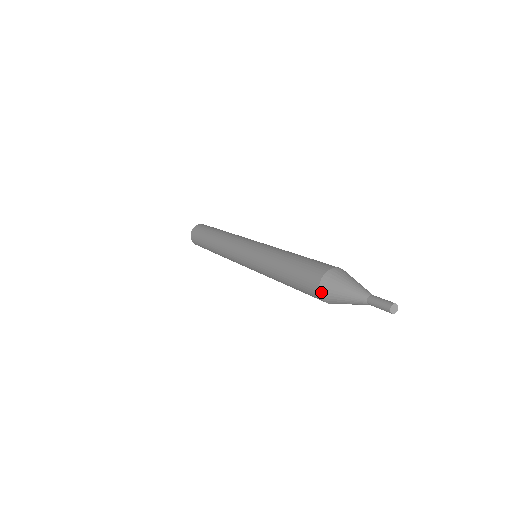
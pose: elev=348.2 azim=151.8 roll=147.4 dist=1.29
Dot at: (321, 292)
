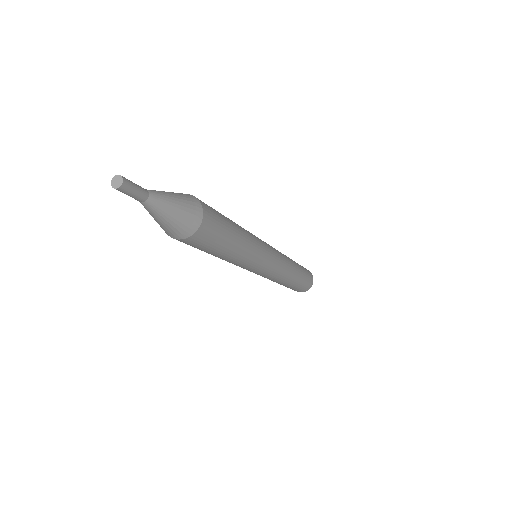
Dot at: occluded
